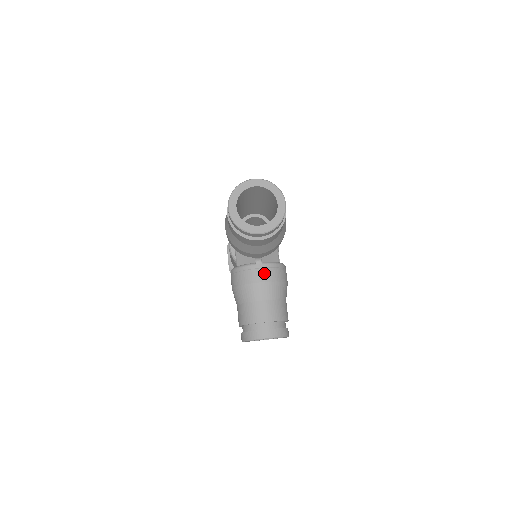
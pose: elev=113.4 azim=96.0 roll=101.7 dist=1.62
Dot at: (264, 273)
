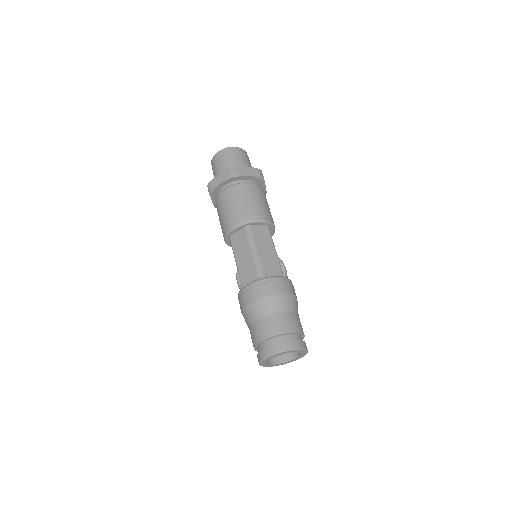
Dot at: occluded
